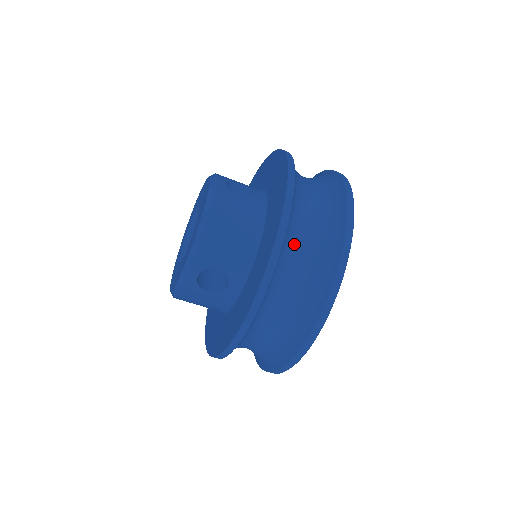
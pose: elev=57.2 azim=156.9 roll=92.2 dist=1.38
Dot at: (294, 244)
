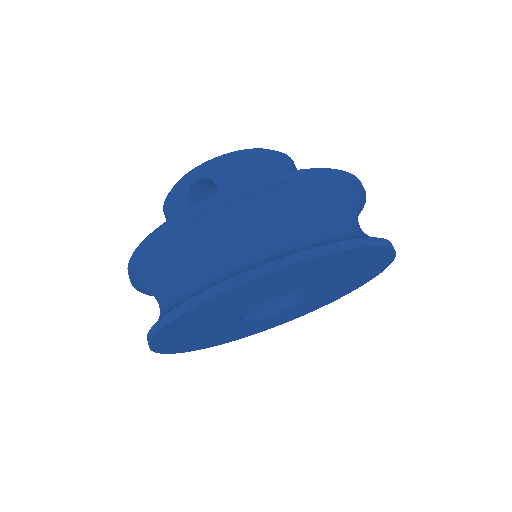
Dot at: (294, 207)
